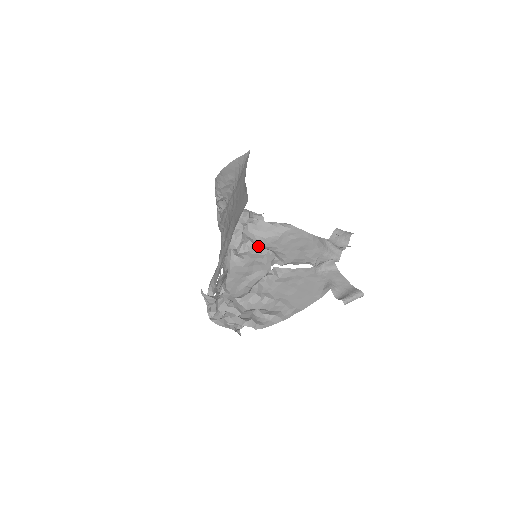
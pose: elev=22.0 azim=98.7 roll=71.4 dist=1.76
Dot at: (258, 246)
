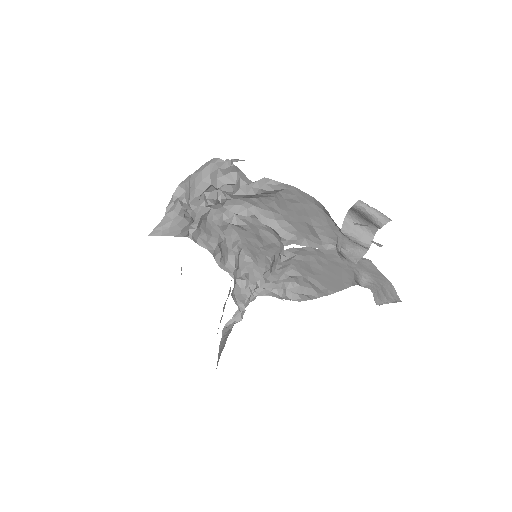
Dot at: (252, 214)
